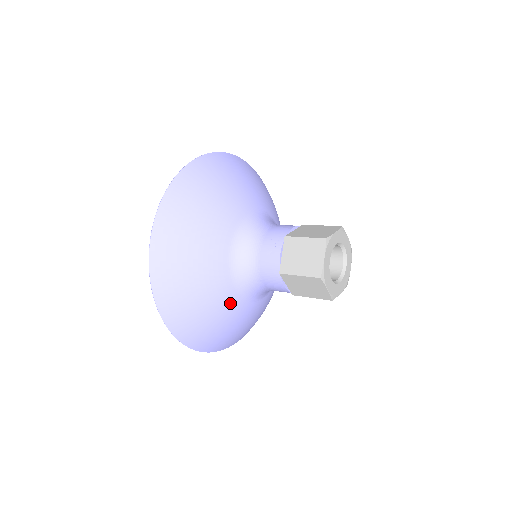
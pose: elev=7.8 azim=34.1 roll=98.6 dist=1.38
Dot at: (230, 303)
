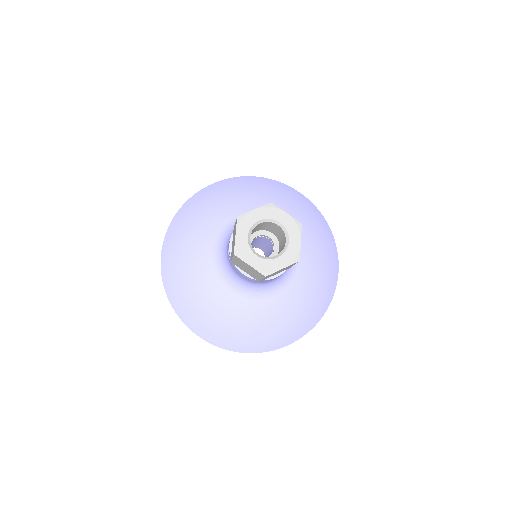
Dot at: (228, 300)
